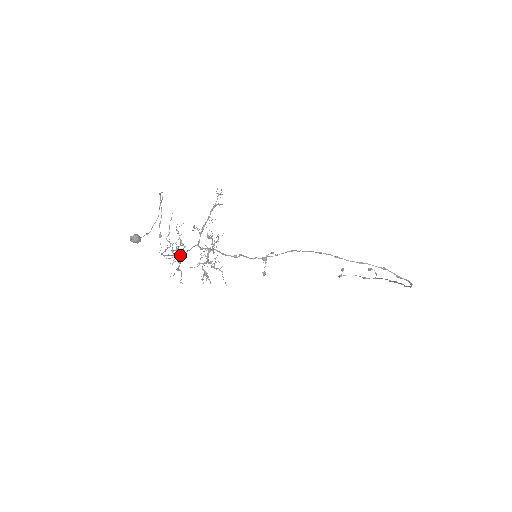
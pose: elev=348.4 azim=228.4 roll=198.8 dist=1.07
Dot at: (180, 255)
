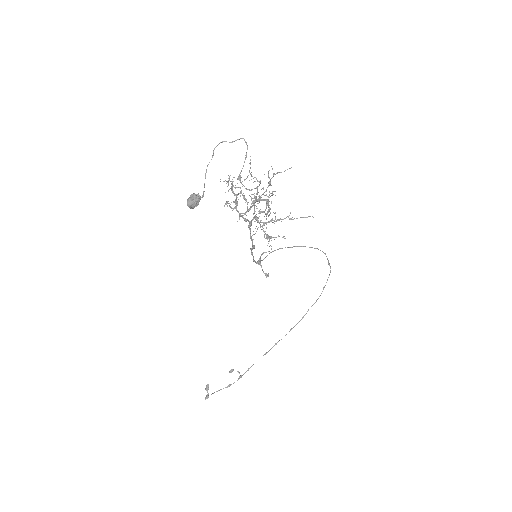
Dot at: (250, 209)
